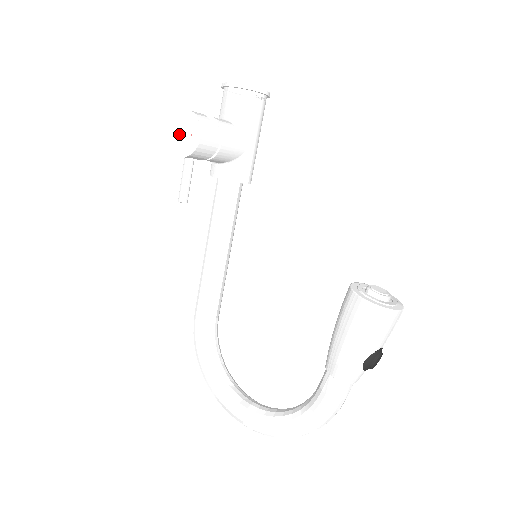
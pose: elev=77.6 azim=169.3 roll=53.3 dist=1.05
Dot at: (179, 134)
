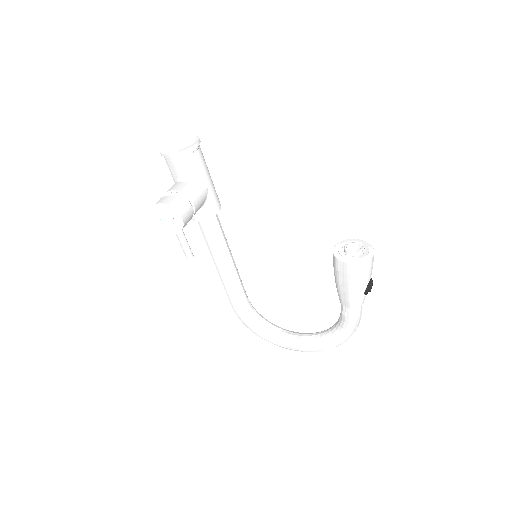
Dot at: (162, 220)
